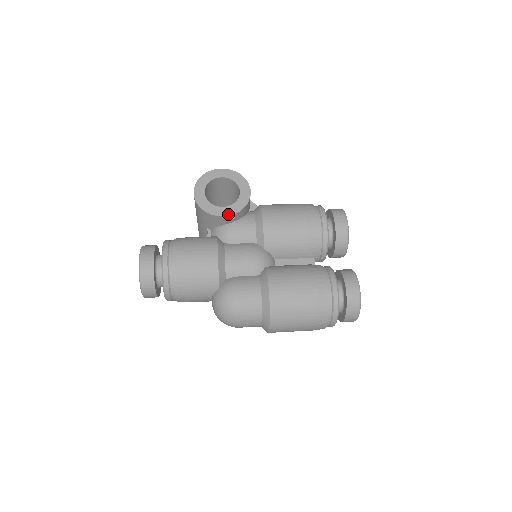
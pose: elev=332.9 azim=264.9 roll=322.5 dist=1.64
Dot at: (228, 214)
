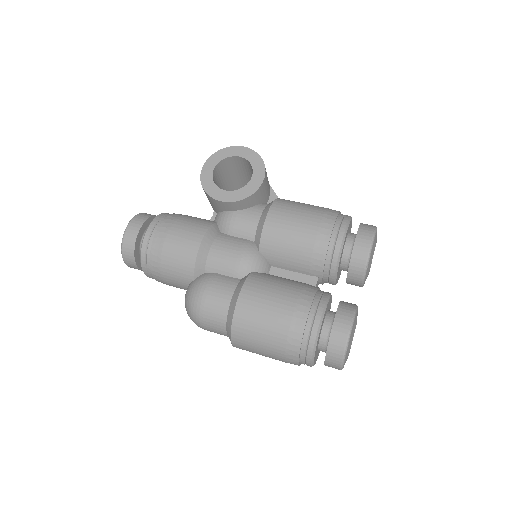
Dot at: (227, 200)
